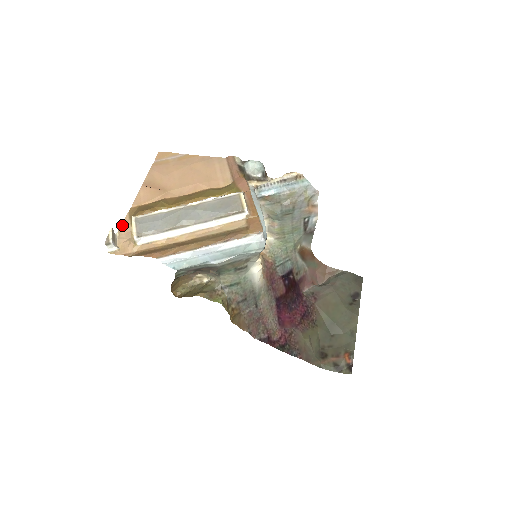
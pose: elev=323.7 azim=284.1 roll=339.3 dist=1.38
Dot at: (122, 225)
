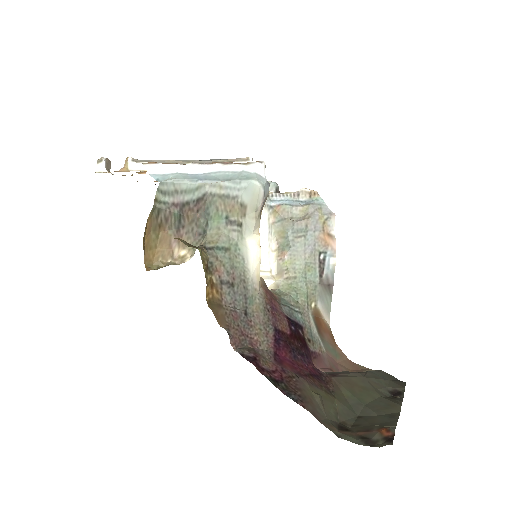
Dot at: occluded
